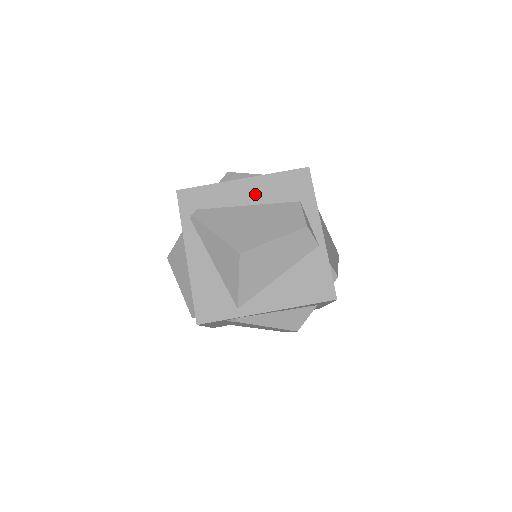
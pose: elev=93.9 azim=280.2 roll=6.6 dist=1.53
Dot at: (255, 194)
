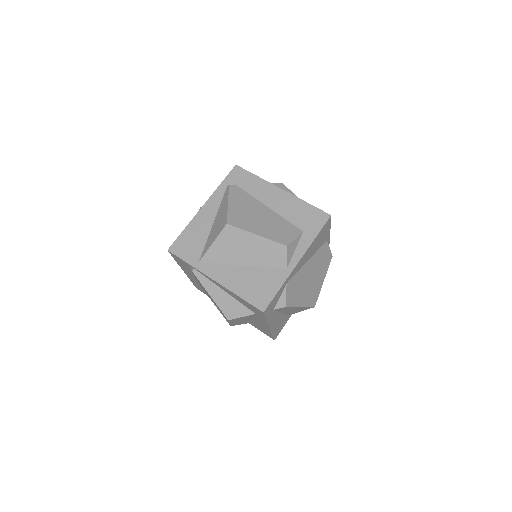
Dot at: (279, 204)
